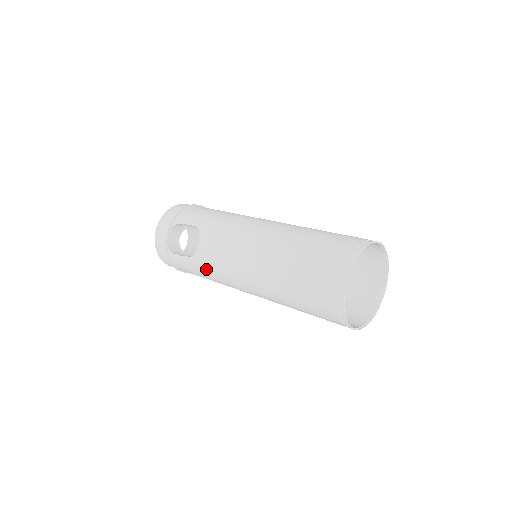
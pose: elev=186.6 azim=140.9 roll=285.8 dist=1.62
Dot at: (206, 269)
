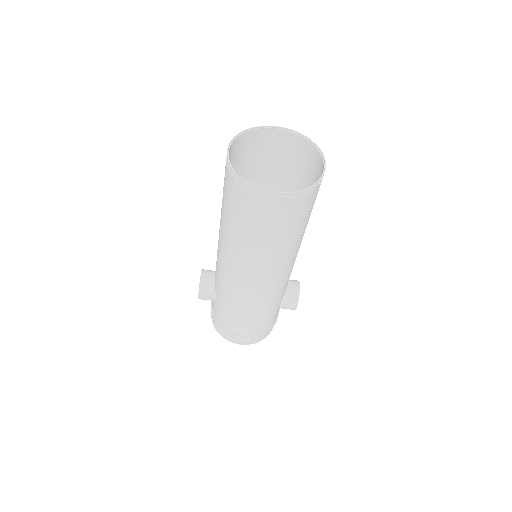
Dot at: (221, 293)
